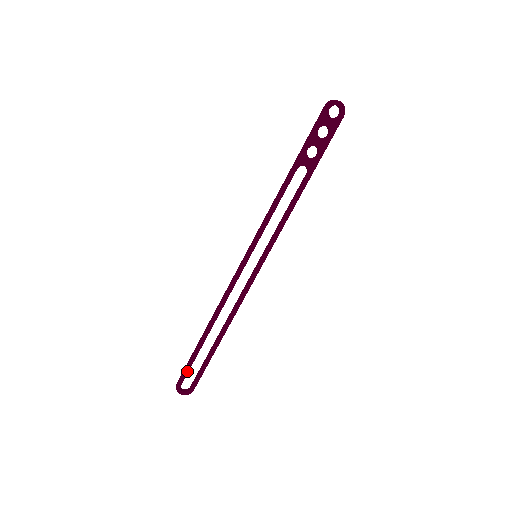
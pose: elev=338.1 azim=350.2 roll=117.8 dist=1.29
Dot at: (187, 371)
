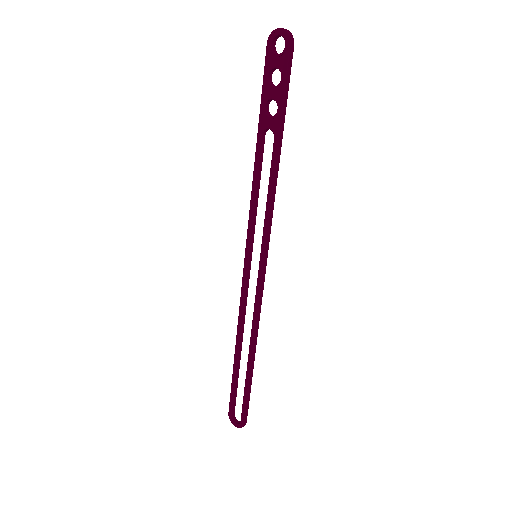
Dot at: (232, 397)
